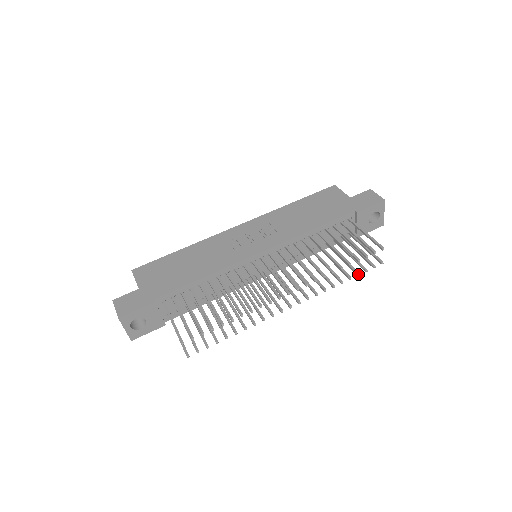
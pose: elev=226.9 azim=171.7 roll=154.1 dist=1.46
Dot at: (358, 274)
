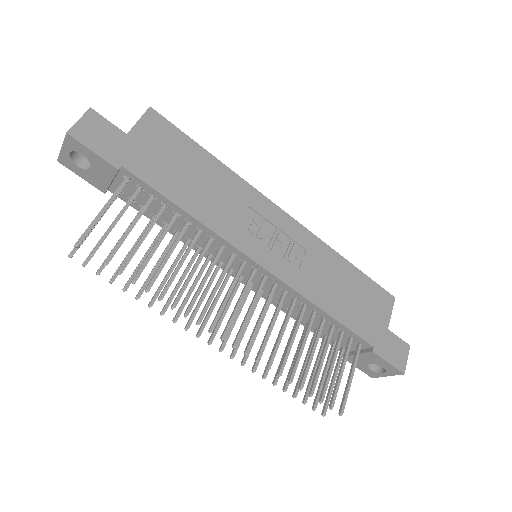
Dot at: (295, 396)
